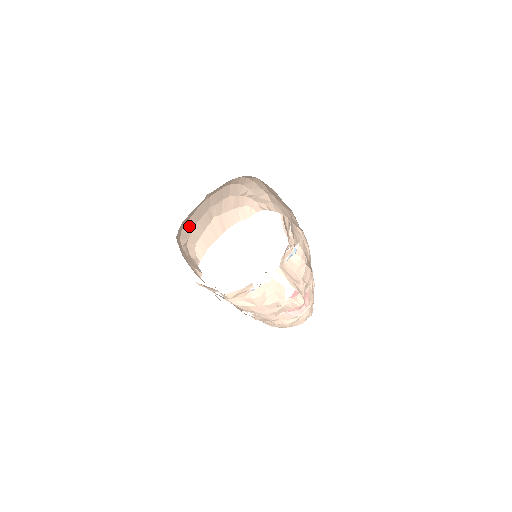
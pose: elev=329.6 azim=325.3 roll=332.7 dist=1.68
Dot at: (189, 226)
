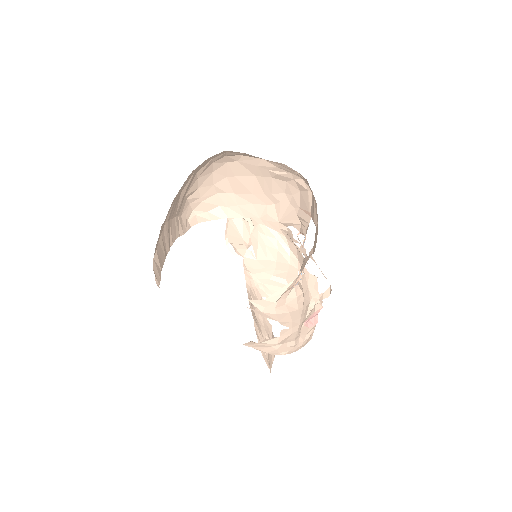
Dot at: occluded
